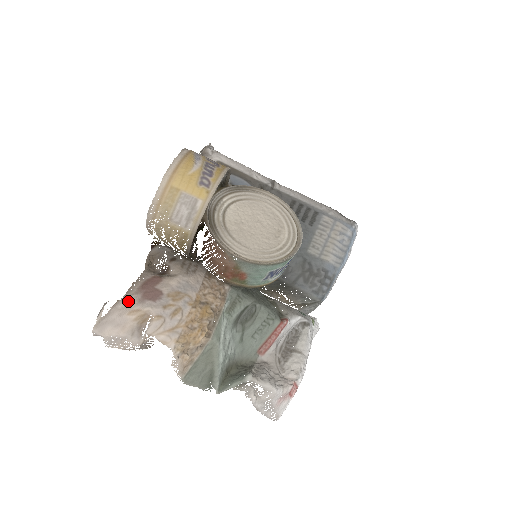
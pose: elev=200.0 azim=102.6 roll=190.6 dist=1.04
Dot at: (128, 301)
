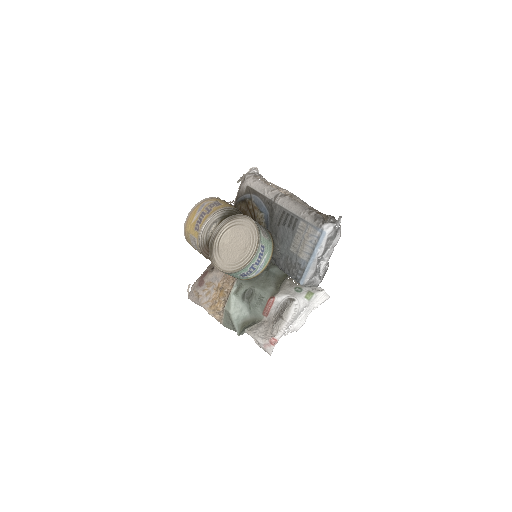
Dot at: (195, 285)
